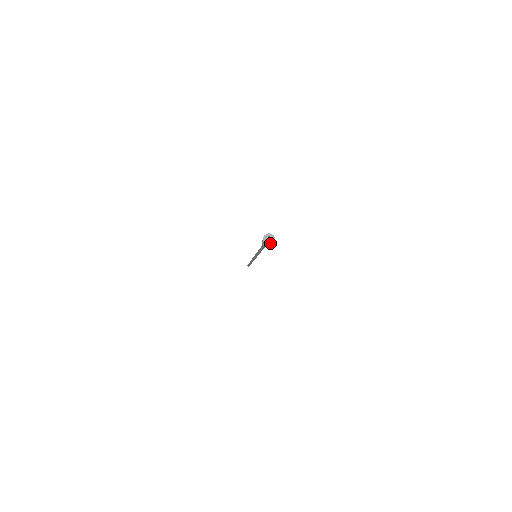
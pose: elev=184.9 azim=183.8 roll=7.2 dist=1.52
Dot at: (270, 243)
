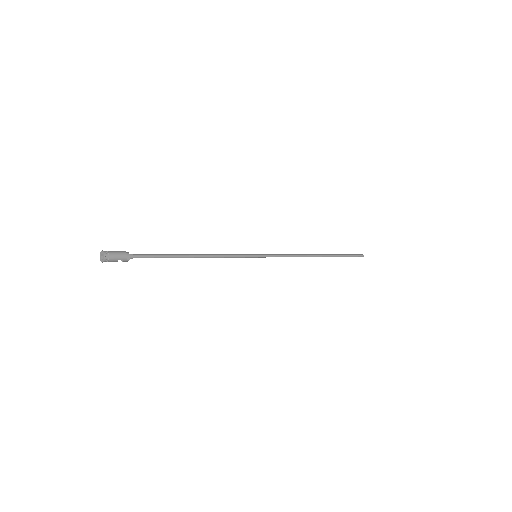
Dot at: (102, 260)
